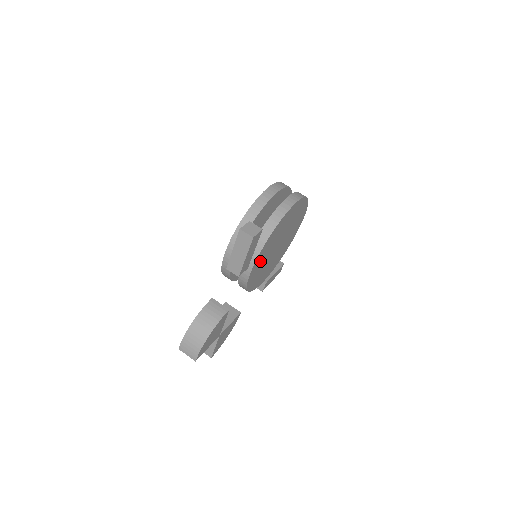
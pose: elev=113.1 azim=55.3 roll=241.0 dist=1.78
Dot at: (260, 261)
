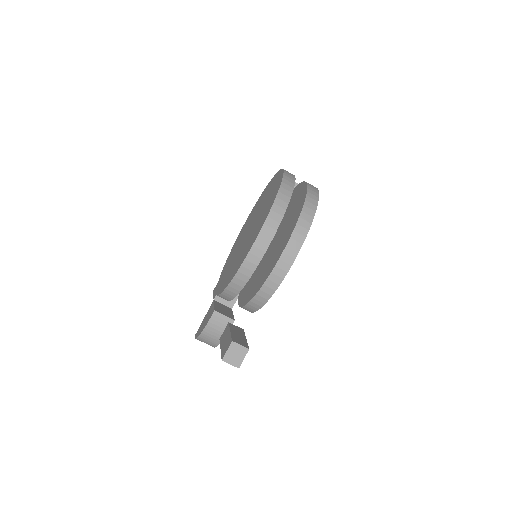
Dot at: occluded
